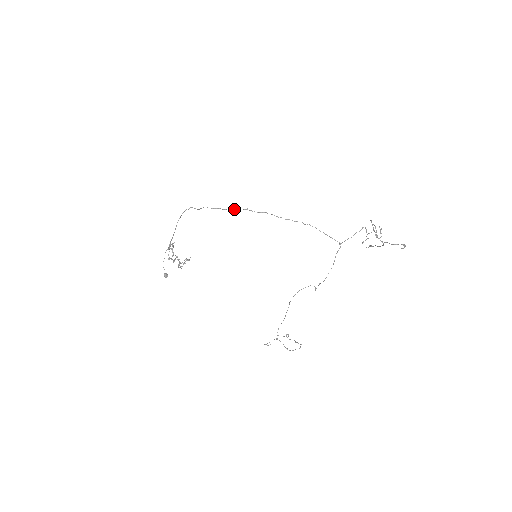
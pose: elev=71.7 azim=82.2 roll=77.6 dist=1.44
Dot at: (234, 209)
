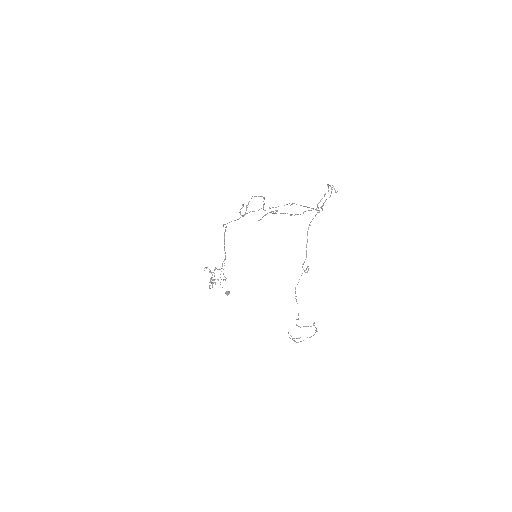
Dot at: occluded
